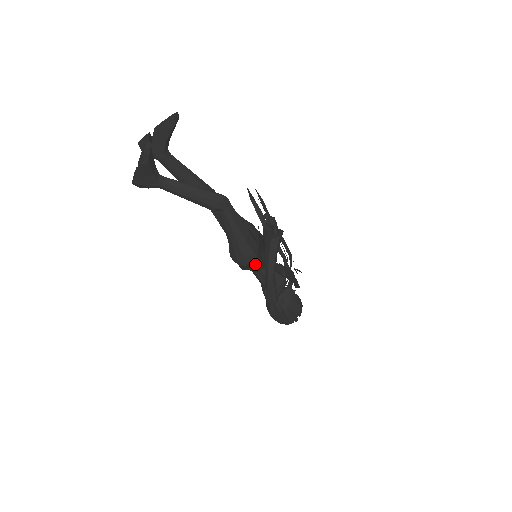
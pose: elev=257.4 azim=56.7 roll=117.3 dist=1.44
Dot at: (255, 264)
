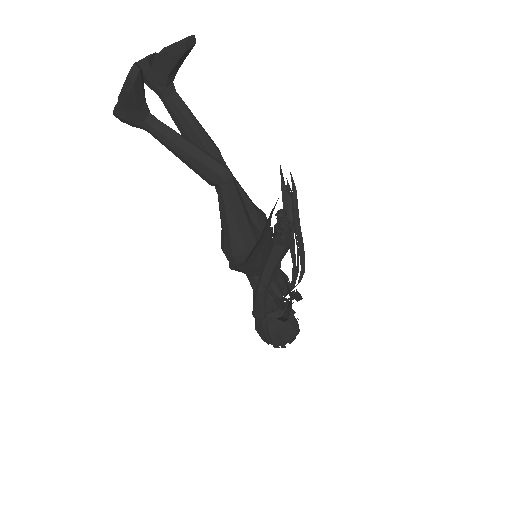
Dot at: (246, 267)
